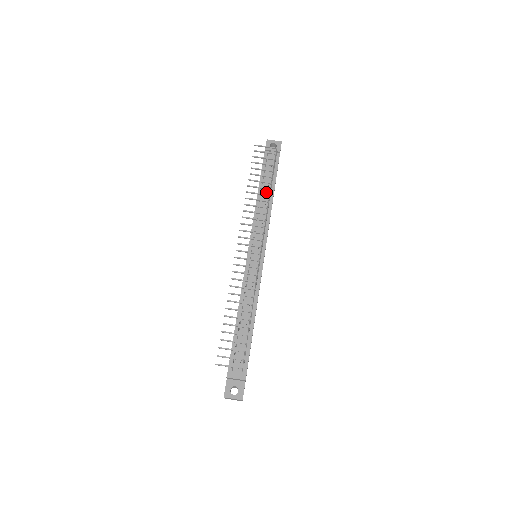
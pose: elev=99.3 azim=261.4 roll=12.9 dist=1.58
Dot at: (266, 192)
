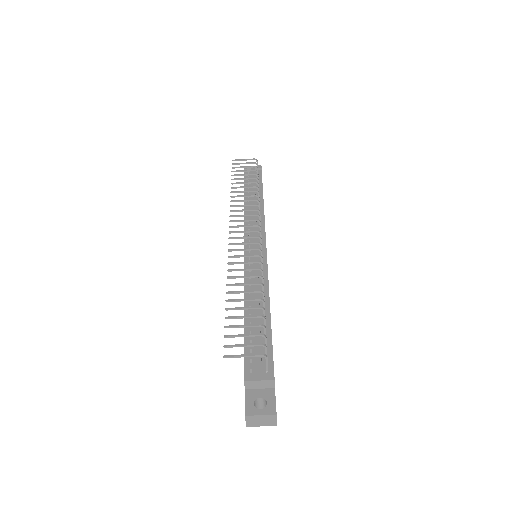
Dot at: (254, 197)
